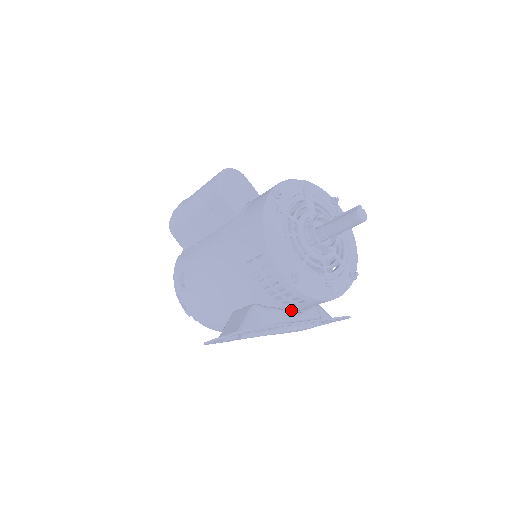
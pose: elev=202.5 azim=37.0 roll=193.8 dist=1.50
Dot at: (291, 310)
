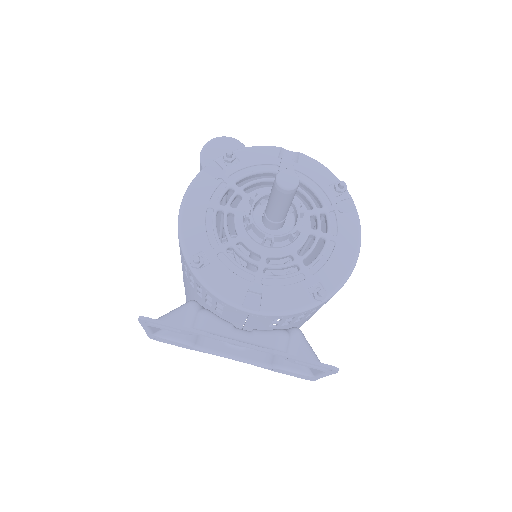
Dot at: (232, 322)
